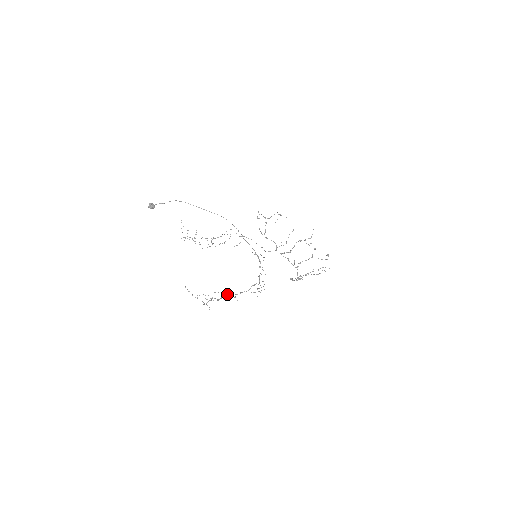
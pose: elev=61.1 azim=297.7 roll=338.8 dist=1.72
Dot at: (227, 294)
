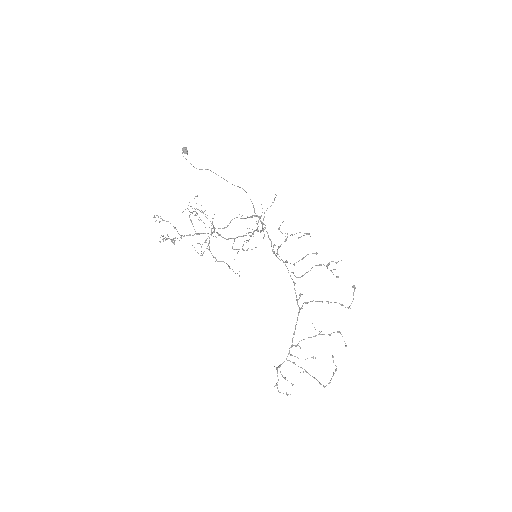
Dot at: (200, 233)
